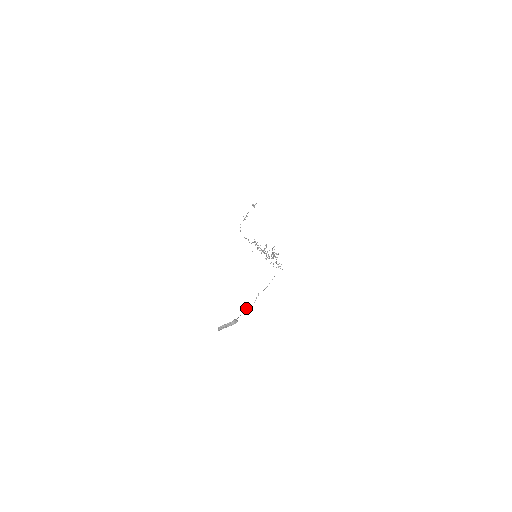
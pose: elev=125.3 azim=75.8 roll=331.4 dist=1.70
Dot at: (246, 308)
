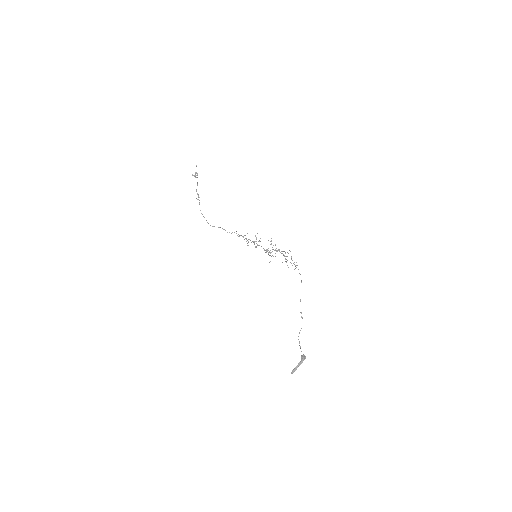
Dot at: occluded
